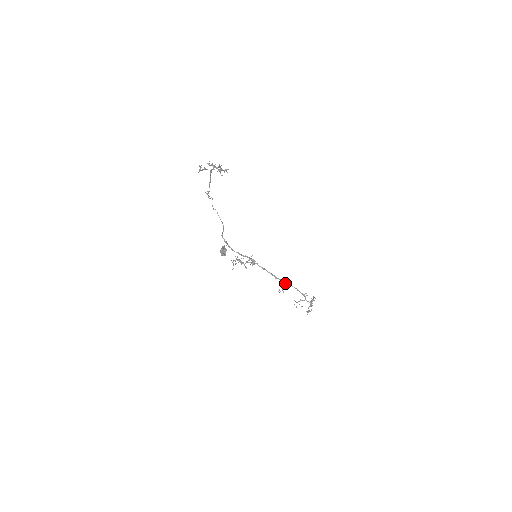
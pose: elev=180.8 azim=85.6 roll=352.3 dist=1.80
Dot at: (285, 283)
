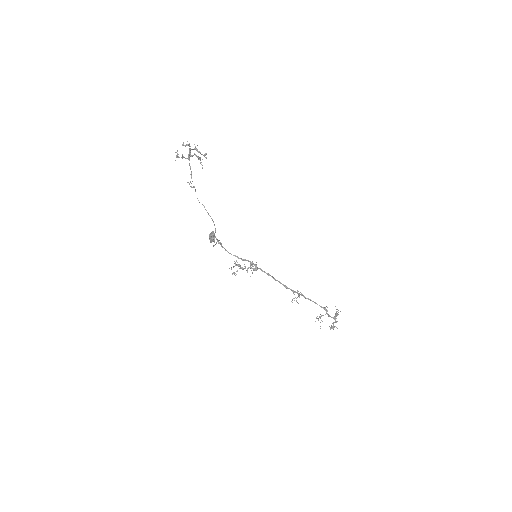
Dot at: (299, 296)
